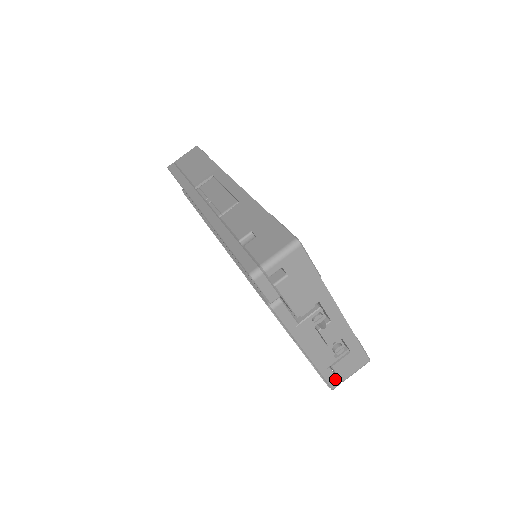
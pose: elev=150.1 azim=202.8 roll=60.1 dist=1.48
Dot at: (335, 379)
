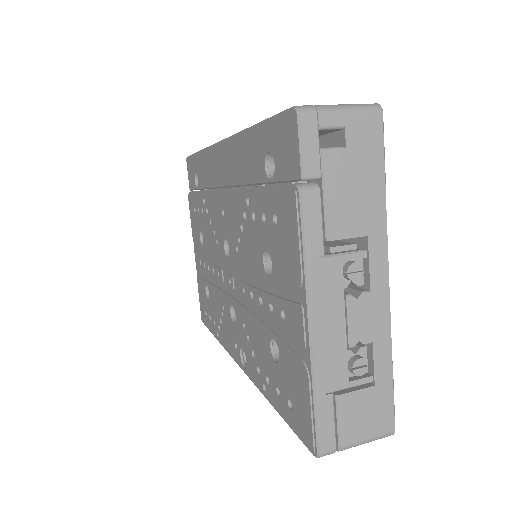
Dot at: (331, 431)
